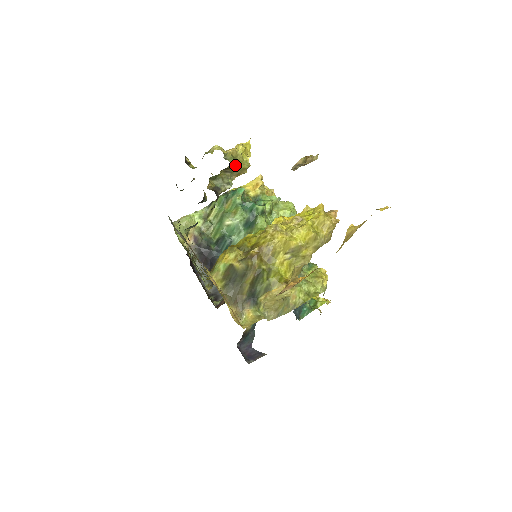
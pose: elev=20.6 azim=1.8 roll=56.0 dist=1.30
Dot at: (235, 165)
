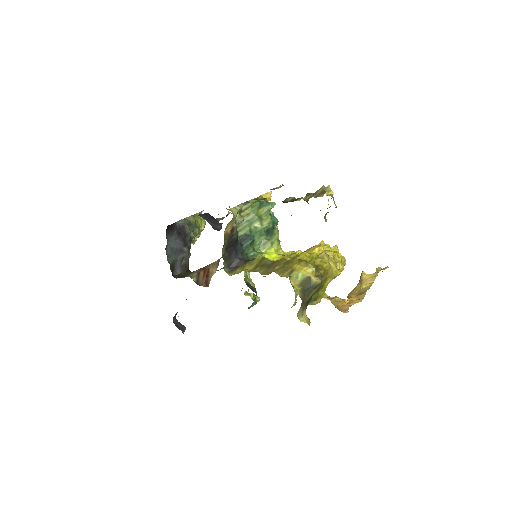
Dot at: occluded
